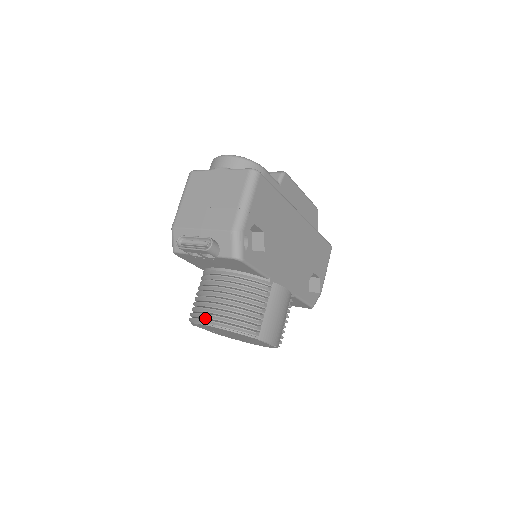
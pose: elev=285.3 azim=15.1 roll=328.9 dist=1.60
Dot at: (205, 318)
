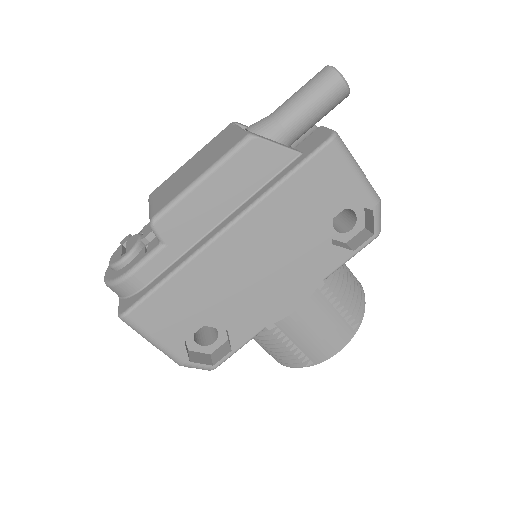
Dot at: occluded
